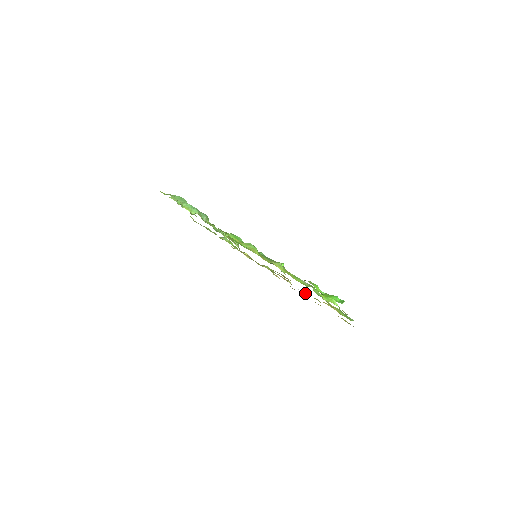
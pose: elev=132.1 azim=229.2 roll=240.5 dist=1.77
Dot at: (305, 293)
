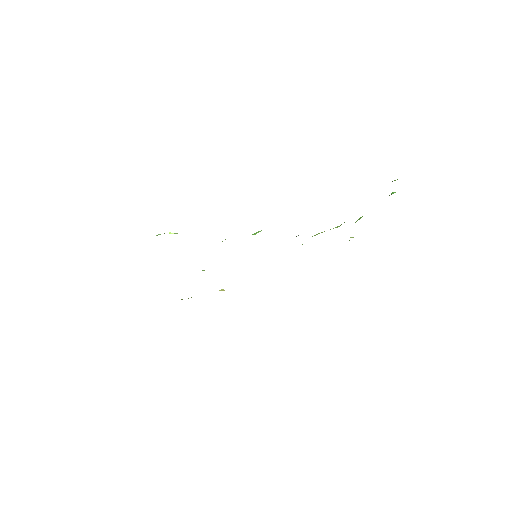
Dot at: occluded
